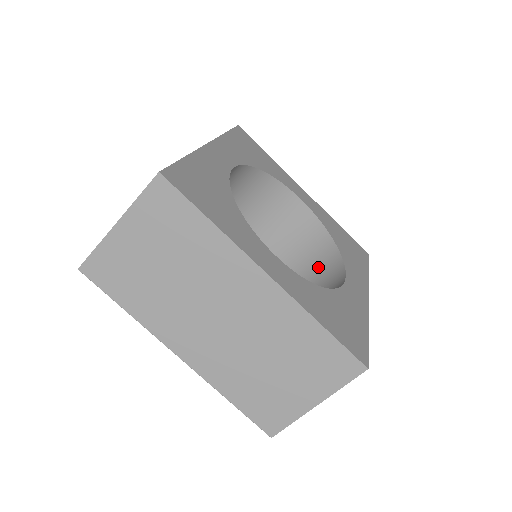
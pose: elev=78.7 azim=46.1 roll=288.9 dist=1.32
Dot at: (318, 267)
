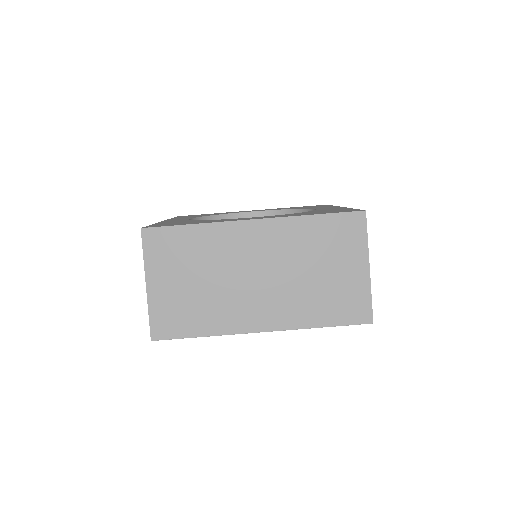
Dot at: occluded
